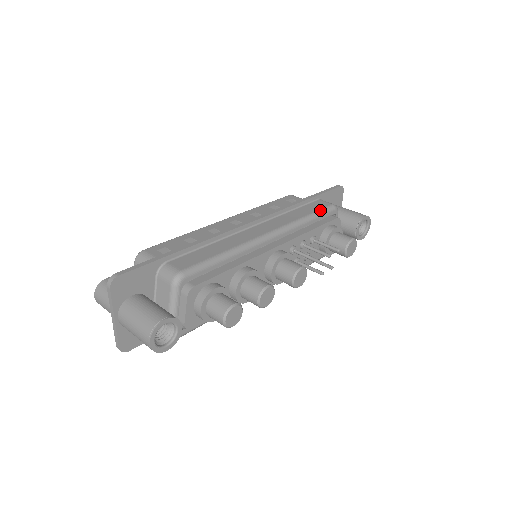
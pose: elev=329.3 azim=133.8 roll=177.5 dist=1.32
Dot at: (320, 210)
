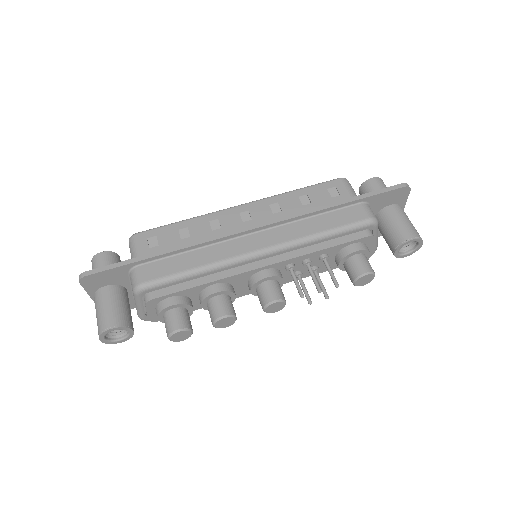
Dot at: (346, 226)
